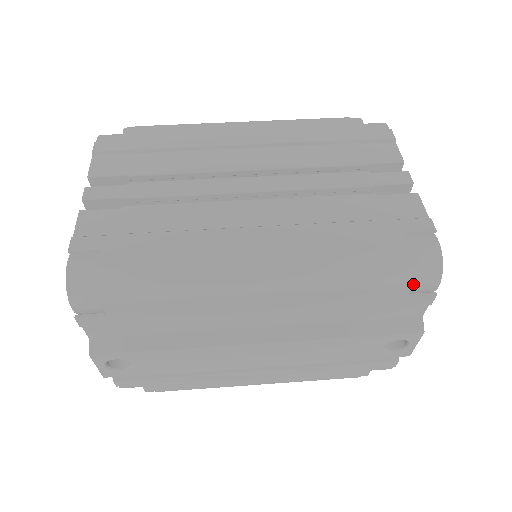
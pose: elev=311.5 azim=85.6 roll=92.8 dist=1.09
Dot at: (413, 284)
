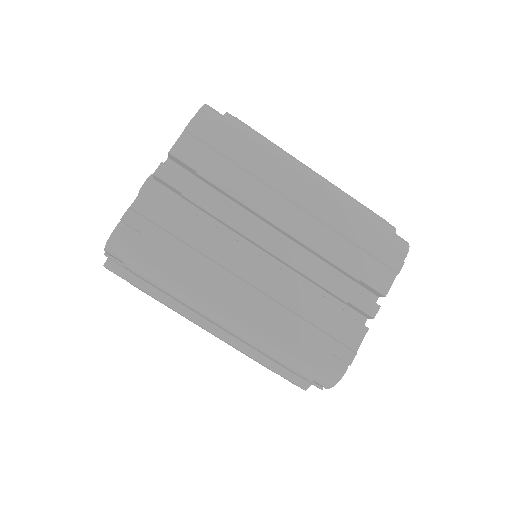
Dot at: occluded
